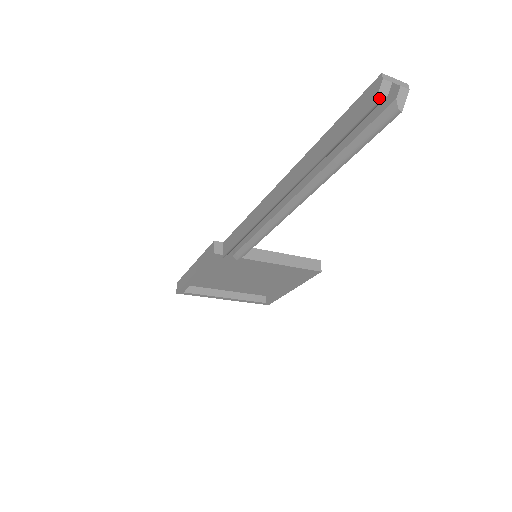
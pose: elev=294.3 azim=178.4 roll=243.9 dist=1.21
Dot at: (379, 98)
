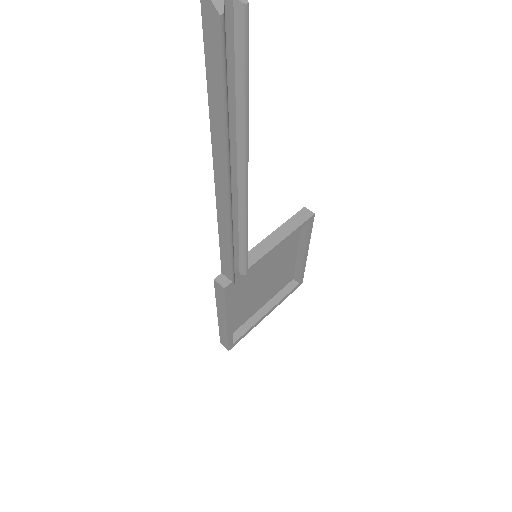
Dot at: (220, 10)
